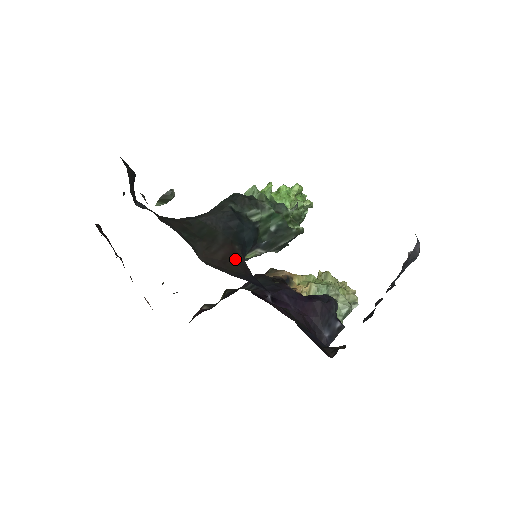
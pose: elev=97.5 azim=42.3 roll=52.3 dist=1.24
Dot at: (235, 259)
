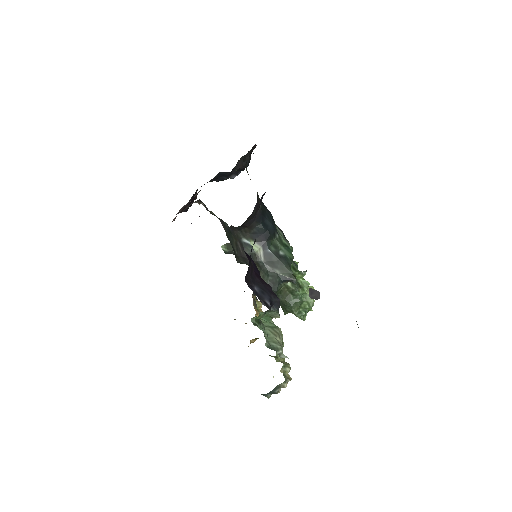
Dot at: (257, 192)
